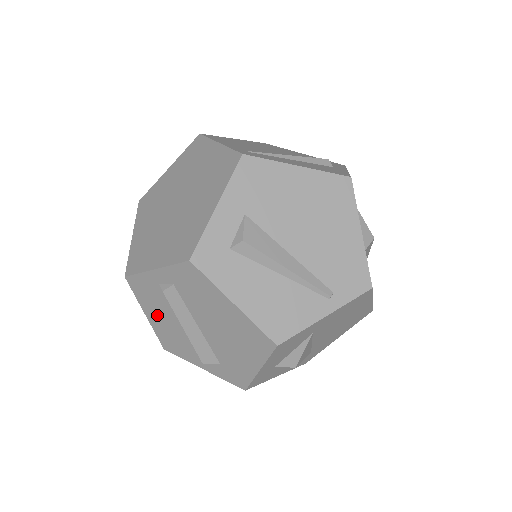
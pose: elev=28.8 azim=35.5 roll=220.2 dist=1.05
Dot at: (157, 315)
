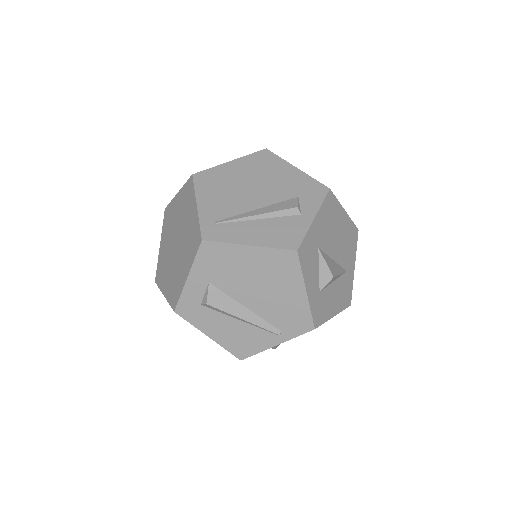
Dot at: occluded
